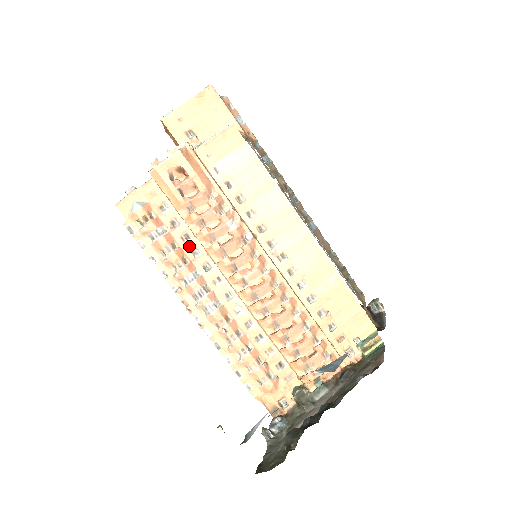
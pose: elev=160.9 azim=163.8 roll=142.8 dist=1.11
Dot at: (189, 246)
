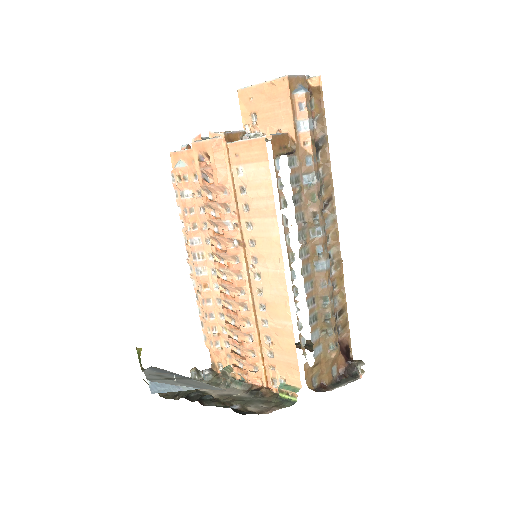
Dot at: (202, 217)
